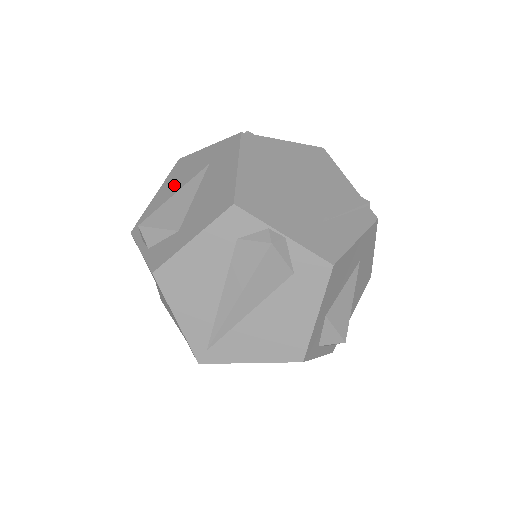
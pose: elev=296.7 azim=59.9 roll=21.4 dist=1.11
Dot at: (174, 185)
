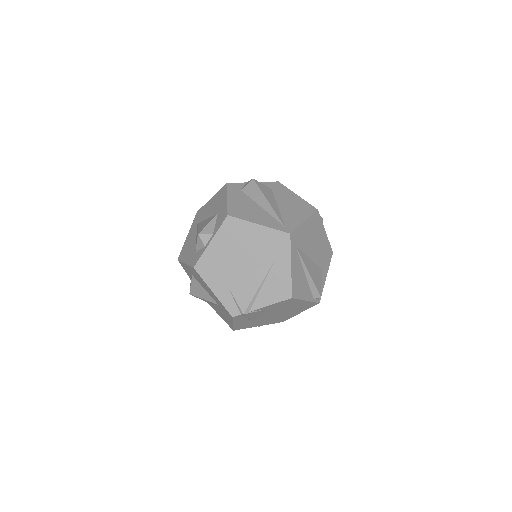
Dot at: (190, 247)
